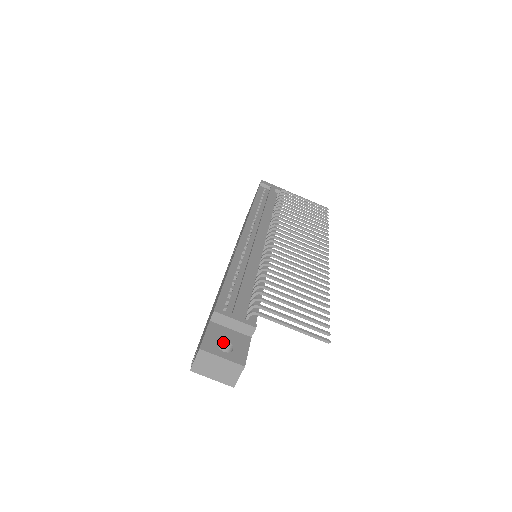
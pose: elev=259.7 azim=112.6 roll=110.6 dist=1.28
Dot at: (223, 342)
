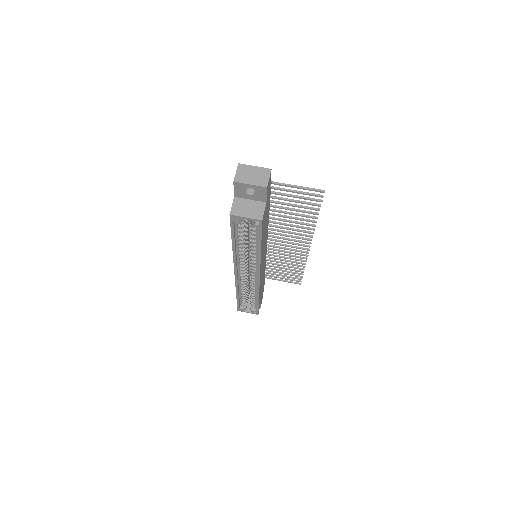
Dot at: occluded
